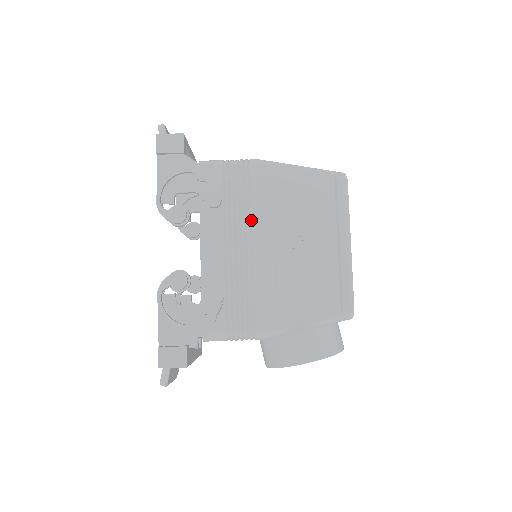
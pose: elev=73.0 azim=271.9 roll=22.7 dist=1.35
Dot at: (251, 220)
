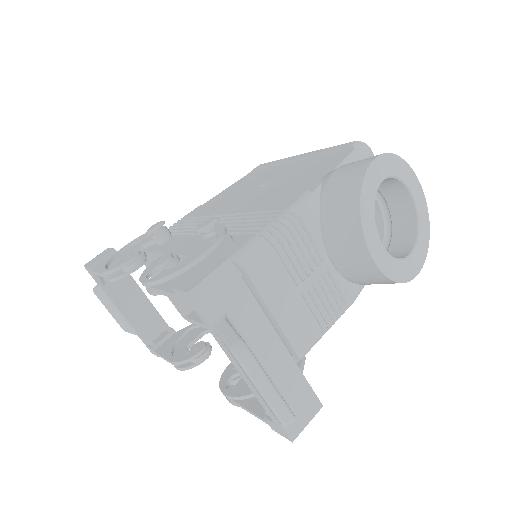
Dot at: (208, 217)
